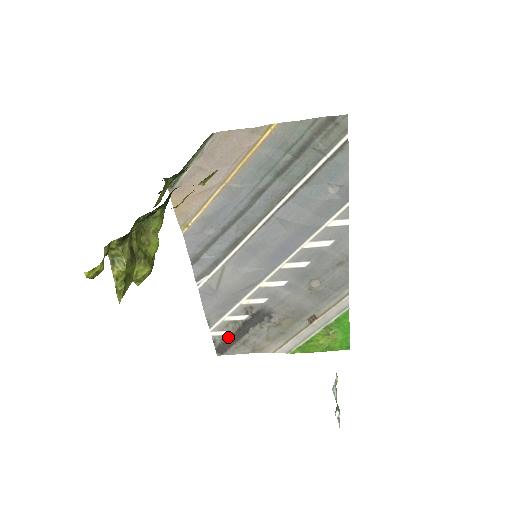
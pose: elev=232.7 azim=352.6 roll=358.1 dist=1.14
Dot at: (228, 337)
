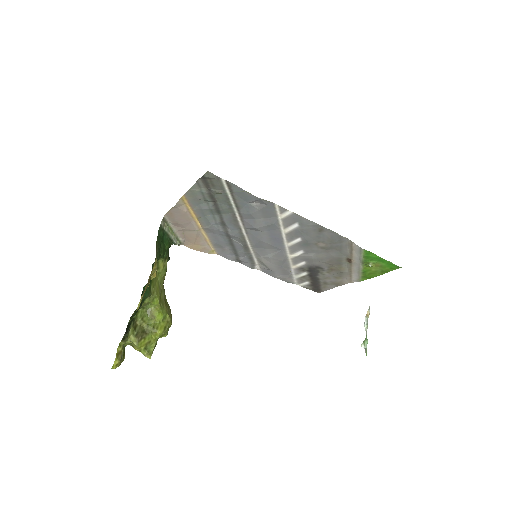
Dot at: (311, 284)
